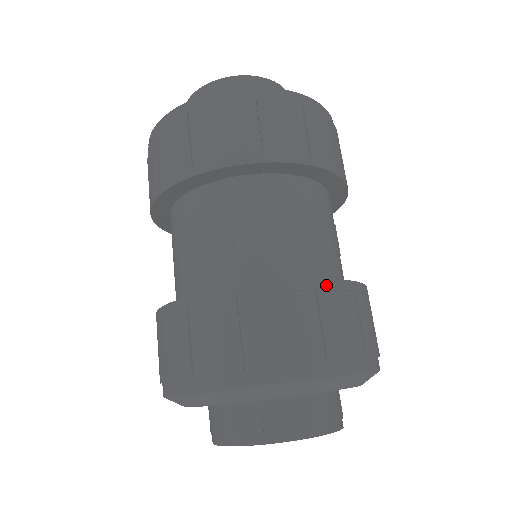
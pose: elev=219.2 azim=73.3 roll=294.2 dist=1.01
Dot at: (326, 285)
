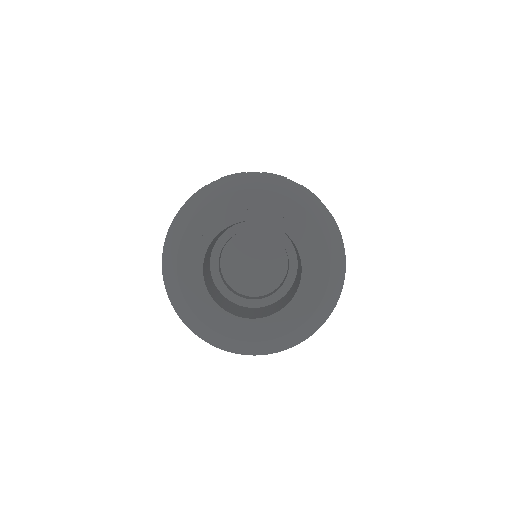
Dot at: occluded
